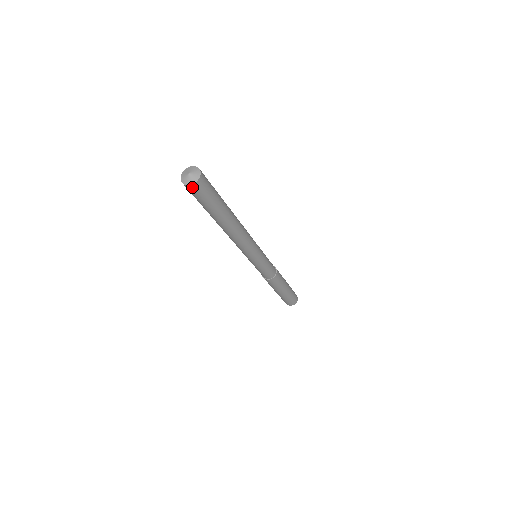
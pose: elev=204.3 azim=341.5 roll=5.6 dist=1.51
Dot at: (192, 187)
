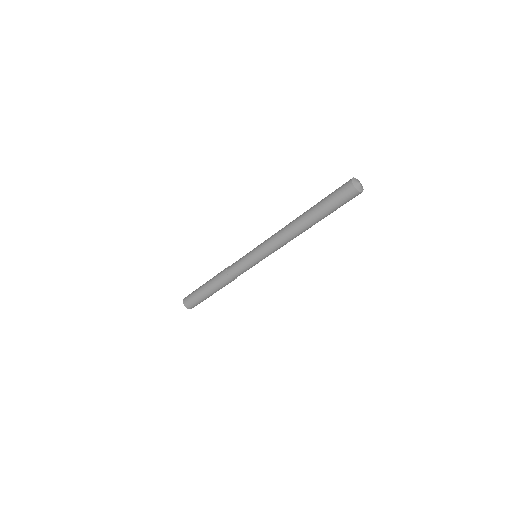
Dot at: occluded
